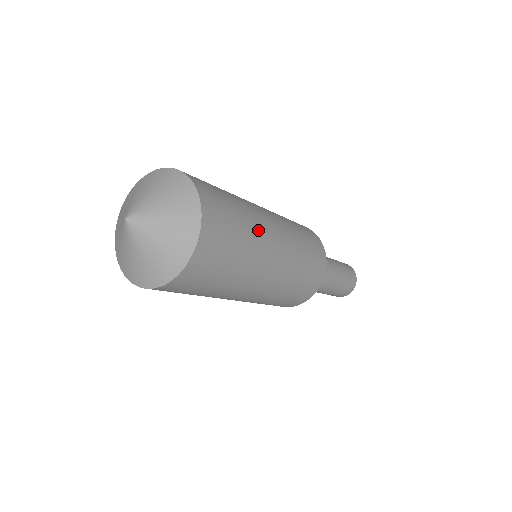
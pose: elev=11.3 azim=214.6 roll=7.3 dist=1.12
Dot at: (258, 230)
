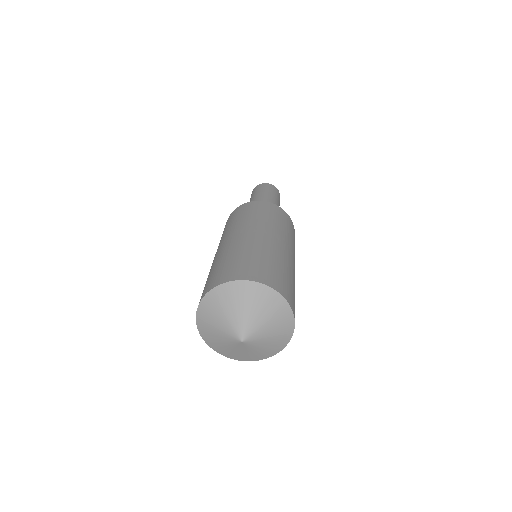
Dot at: (294, 276)
